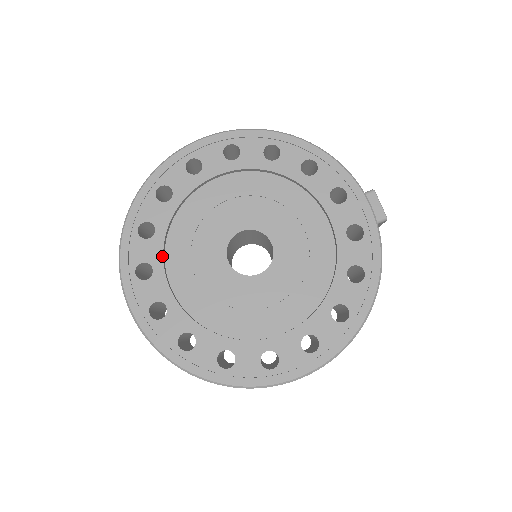
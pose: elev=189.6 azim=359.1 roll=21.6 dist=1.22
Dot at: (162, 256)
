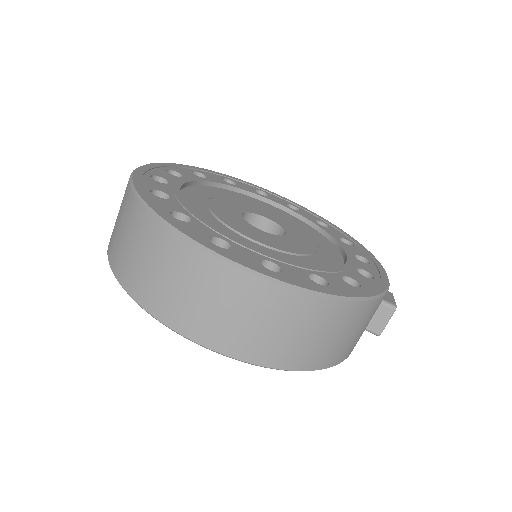
Dot at: (197, 180)
